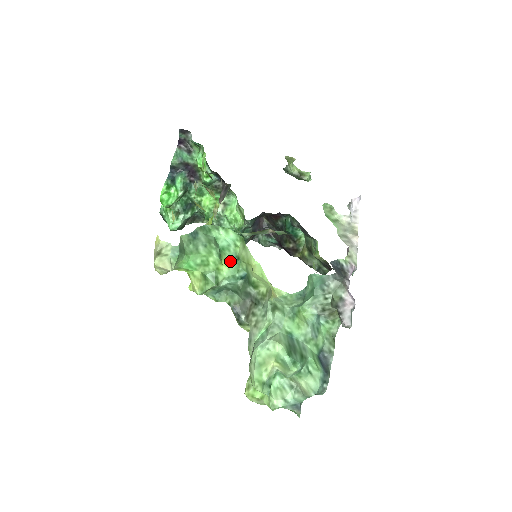
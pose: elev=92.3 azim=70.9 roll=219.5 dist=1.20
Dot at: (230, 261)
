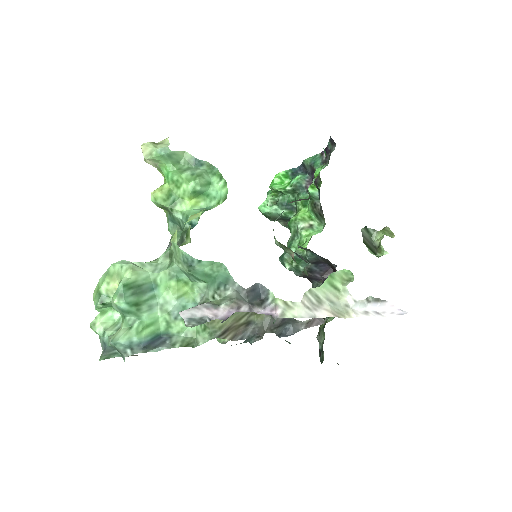
Dot at: (201, 207)
